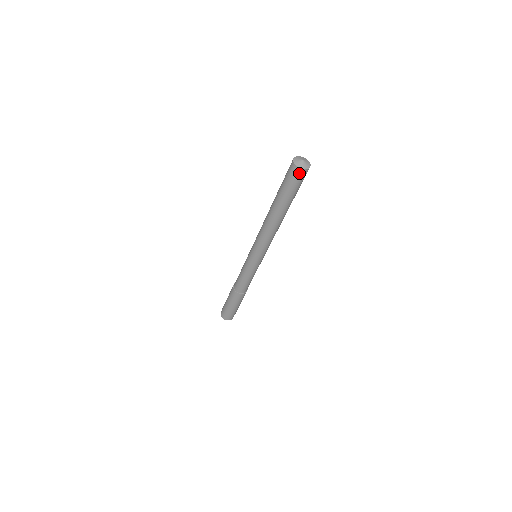
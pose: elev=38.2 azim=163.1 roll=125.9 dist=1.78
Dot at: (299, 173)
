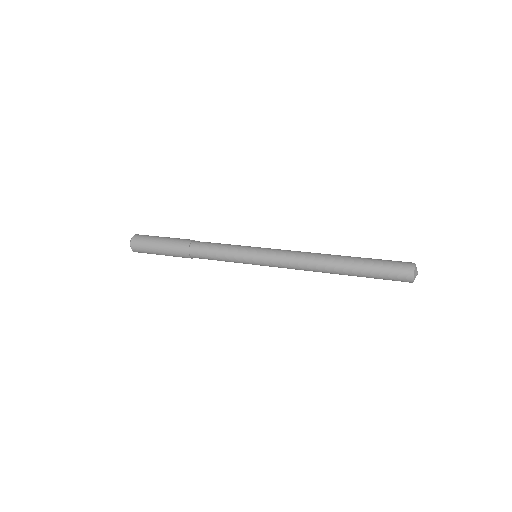
Dot at: occluded
